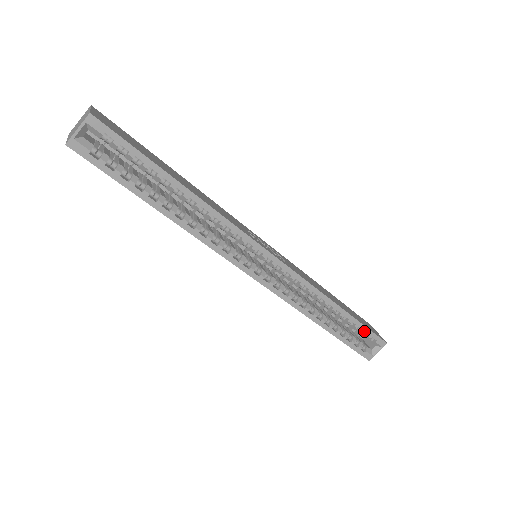
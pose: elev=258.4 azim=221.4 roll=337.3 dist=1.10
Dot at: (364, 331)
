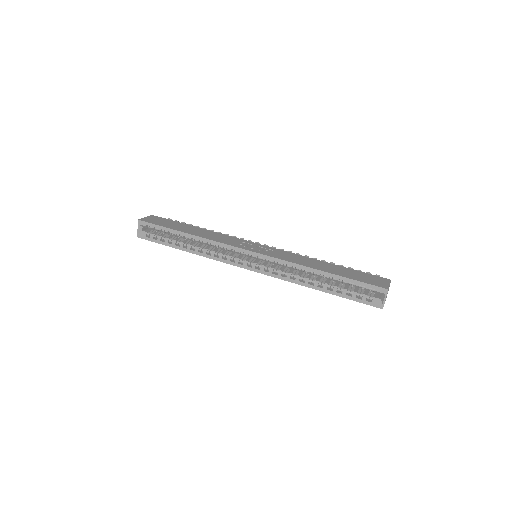
Dot at: (357, 284)
